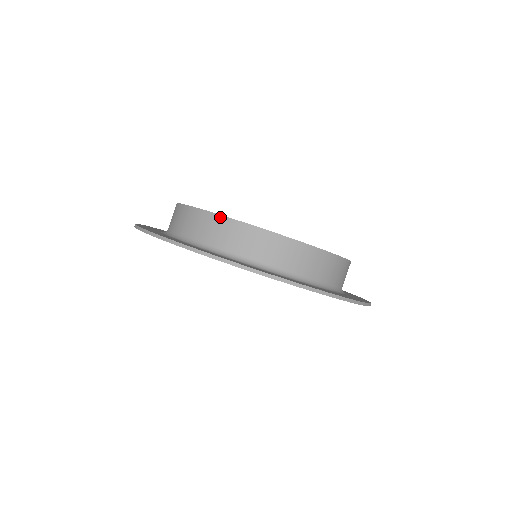
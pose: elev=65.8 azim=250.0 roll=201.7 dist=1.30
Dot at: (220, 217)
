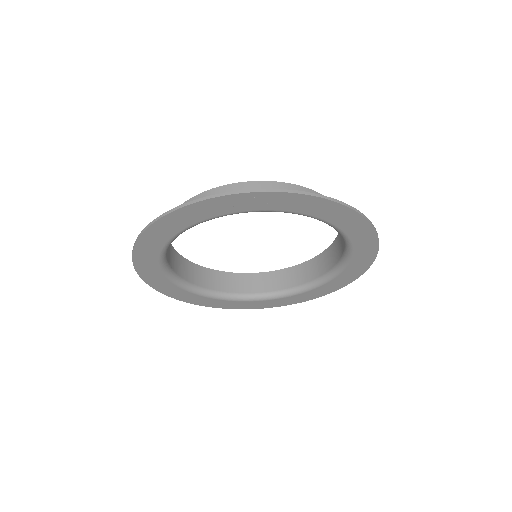
Dot at: (196, 197)
